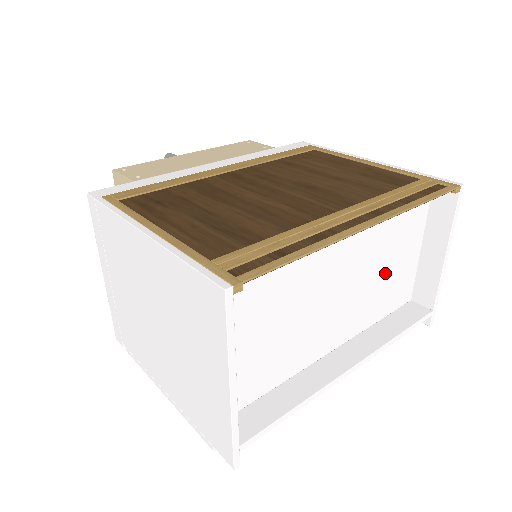
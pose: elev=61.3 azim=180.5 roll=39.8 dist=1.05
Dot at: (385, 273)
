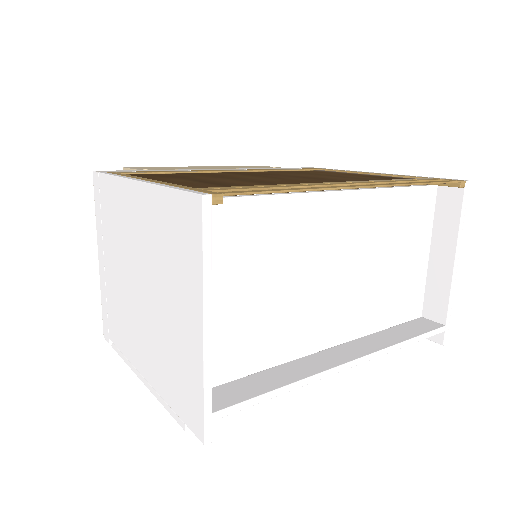
Dot at: (389, 271)
